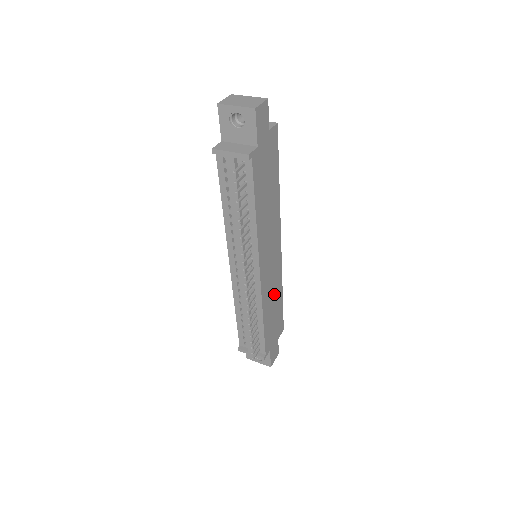
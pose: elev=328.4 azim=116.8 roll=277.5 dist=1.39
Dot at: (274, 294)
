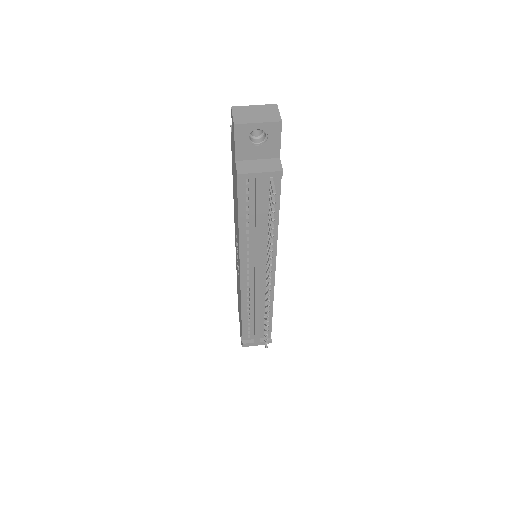
Dot at: occluded
